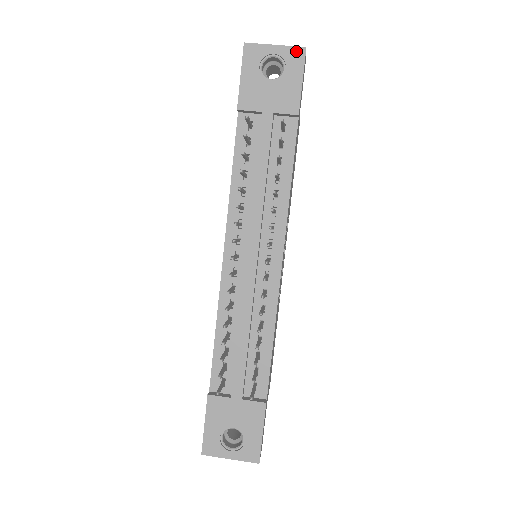
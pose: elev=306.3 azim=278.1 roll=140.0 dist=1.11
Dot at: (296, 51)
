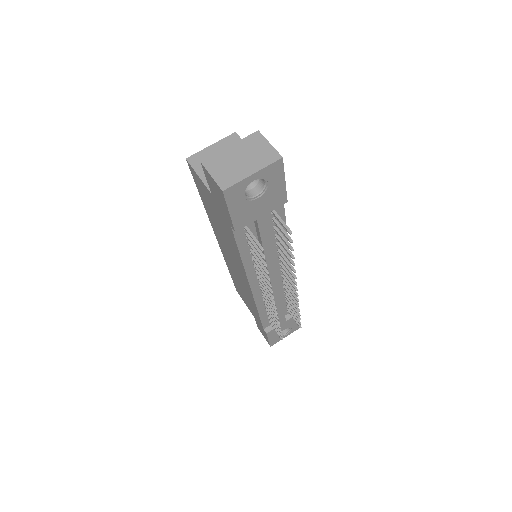
Dot at: (274, 166)
